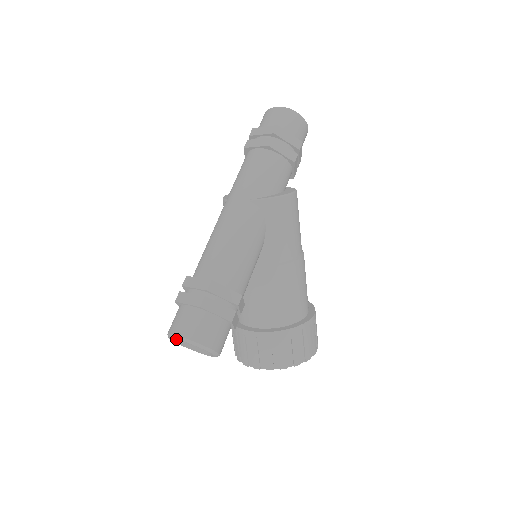
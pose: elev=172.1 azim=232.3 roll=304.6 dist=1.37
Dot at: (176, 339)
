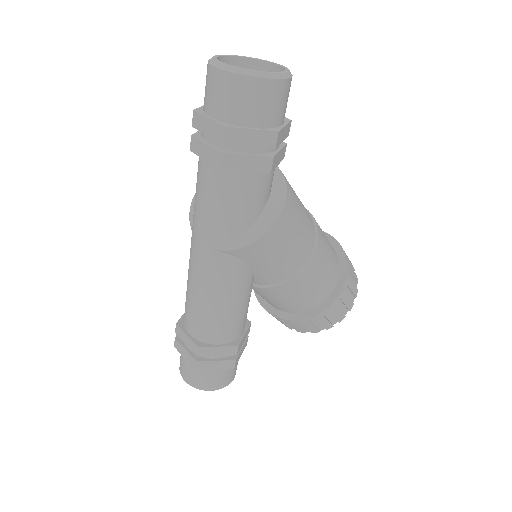
Dot at: occluded
